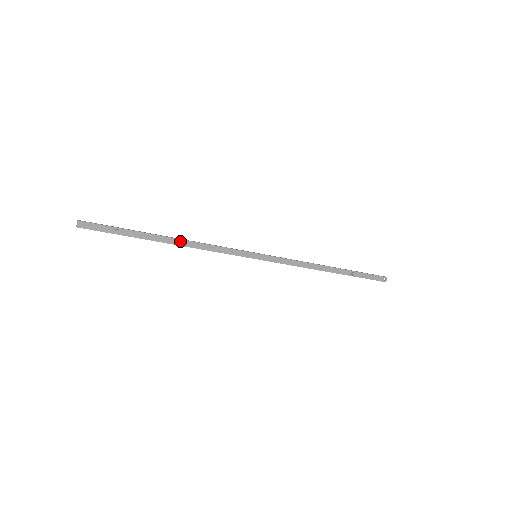
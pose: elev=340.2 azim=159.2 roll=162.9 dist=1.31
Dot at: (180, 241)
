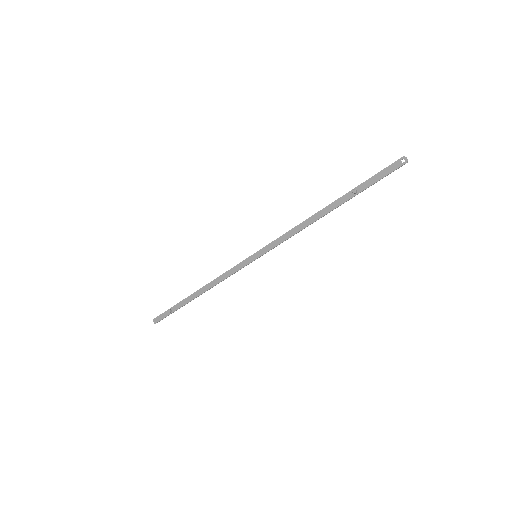
Dot at: (203, 289)
